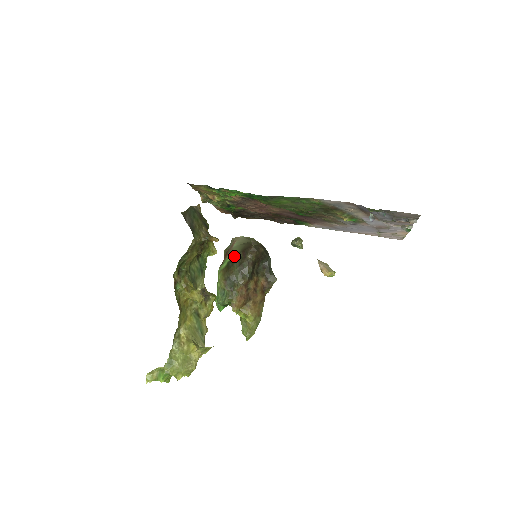
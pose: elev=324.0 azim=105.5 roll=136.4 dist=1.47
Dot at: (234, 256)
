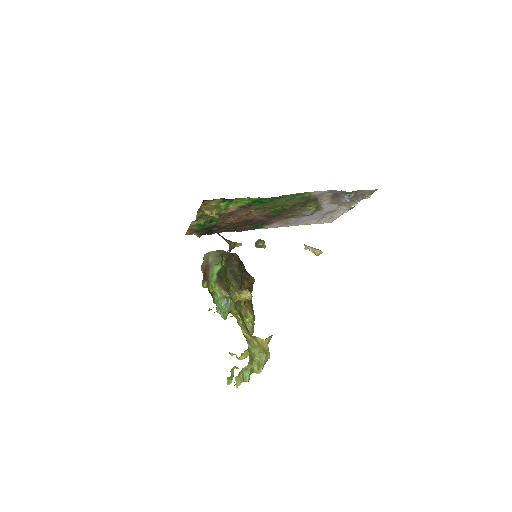
Dot at: (220, 267)
